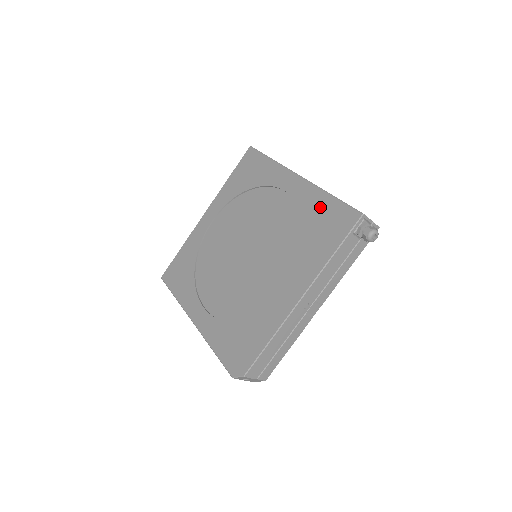
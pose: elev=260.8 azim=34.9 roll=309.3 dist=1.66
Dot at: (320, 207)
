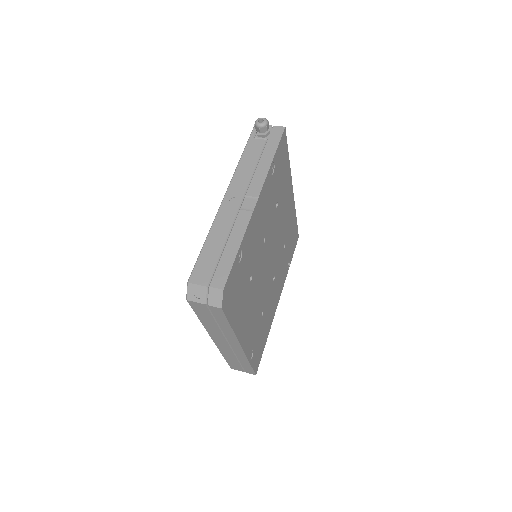
Dot at: occluded
